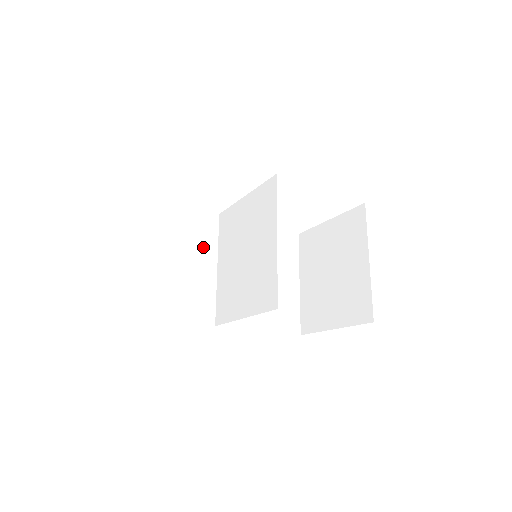
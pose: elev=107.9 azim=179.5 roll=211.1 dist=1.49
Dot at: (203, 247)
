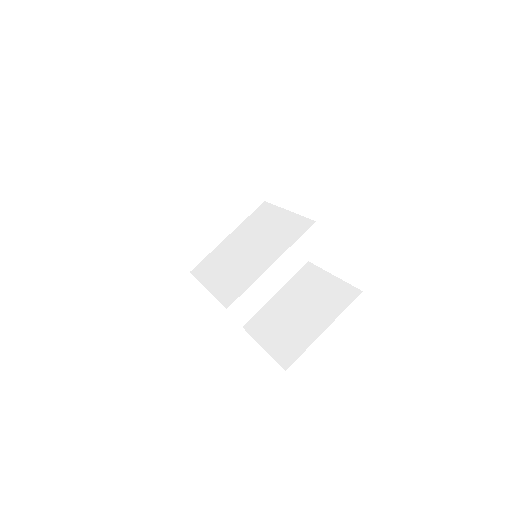
Dot at: (231, 214)
